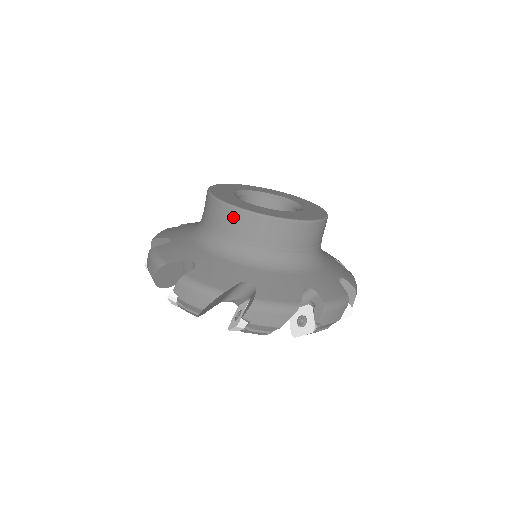
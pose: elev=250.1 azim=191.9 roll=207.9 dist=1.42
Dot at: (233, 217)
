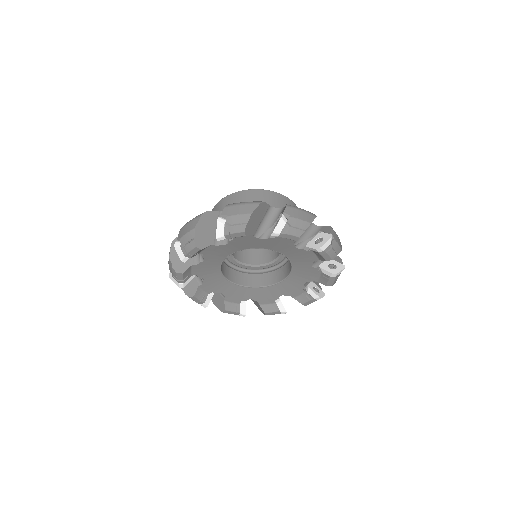
Dot at: (276, 197)
